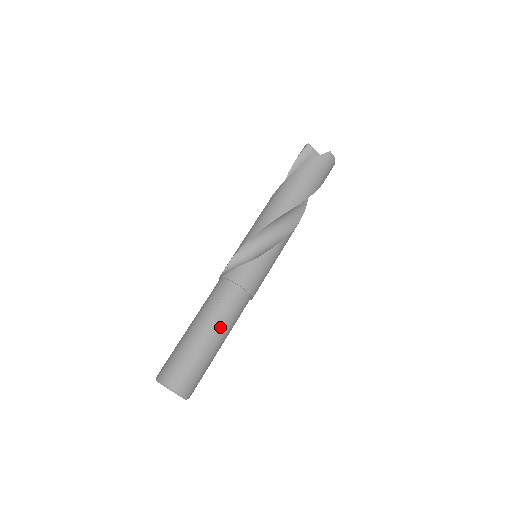
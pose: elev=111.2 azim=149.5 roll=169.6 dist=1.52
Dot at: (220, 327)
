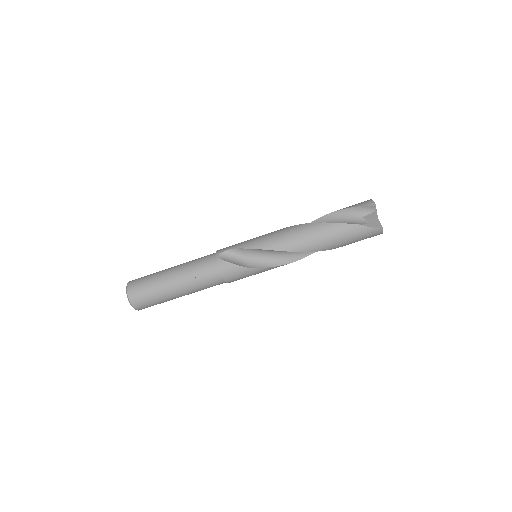
Dot at: (189, 291)
